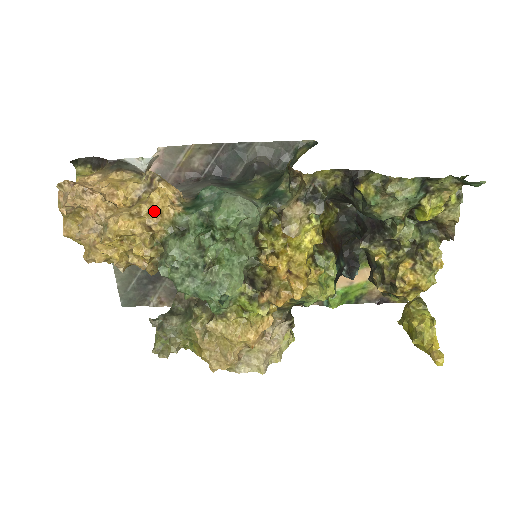
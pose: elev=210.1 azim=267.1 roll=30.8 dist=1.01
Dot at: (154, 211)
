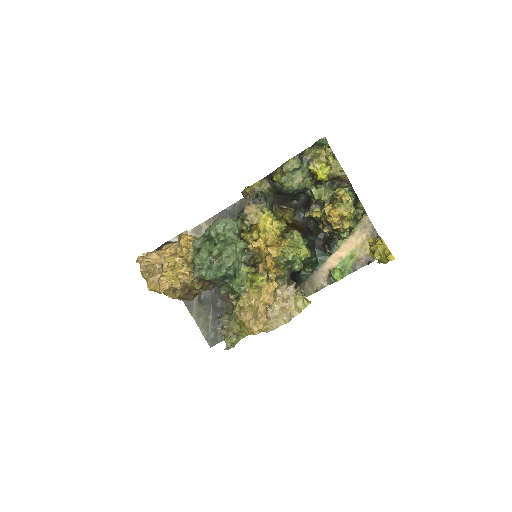
Dot at: (183, 248)
